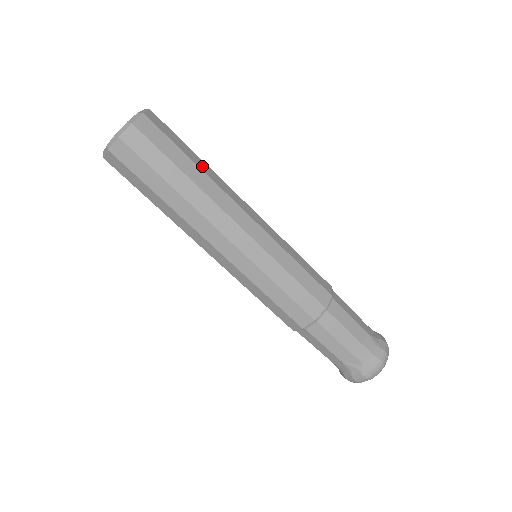
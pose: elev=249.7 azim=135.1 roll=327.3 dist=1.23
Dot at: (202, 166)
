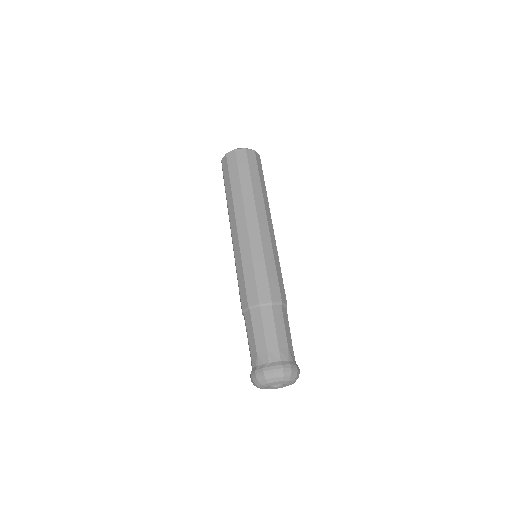
Dot at: (263, 189)
